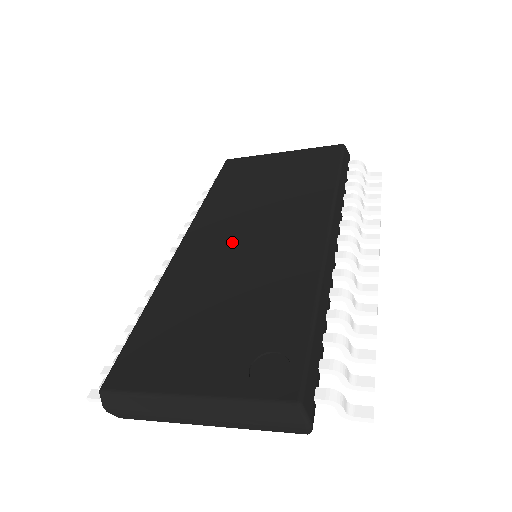
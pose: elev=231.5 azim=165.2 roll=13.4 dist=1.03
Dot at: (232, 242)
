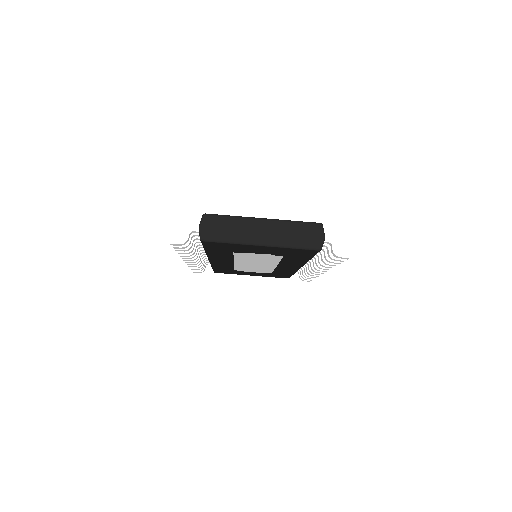
Dot at: occluded
